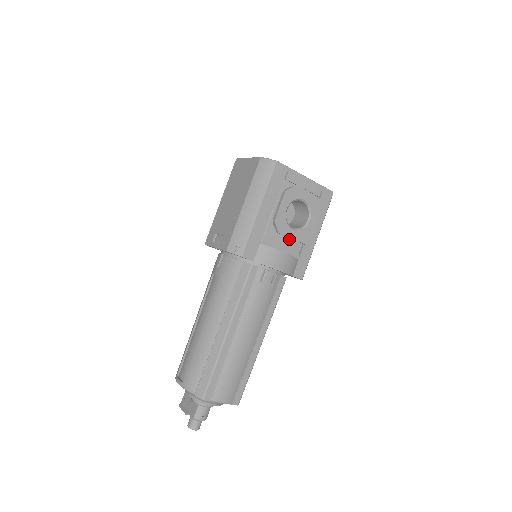
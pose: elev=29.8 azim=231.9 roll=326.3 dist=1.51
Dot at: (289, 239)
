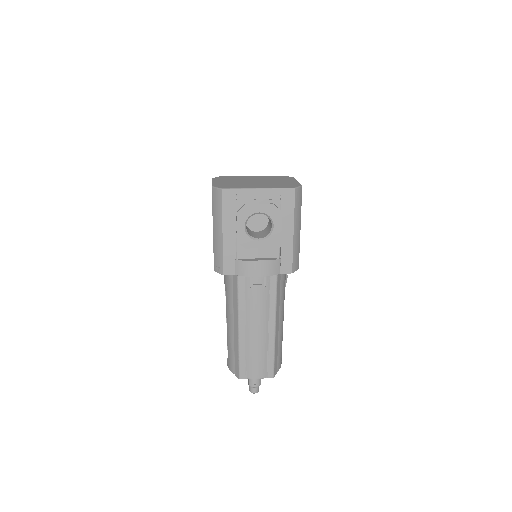
Dot at: occluded
